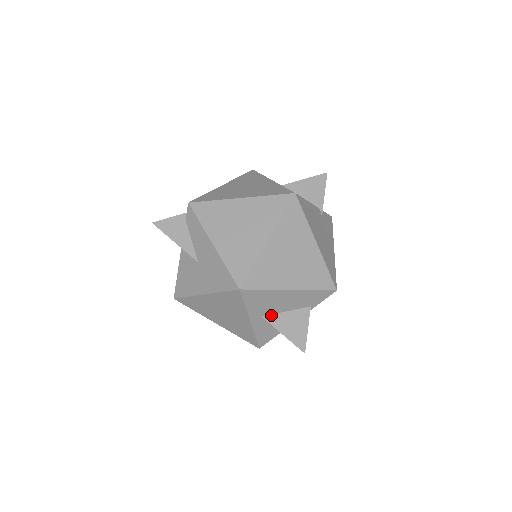
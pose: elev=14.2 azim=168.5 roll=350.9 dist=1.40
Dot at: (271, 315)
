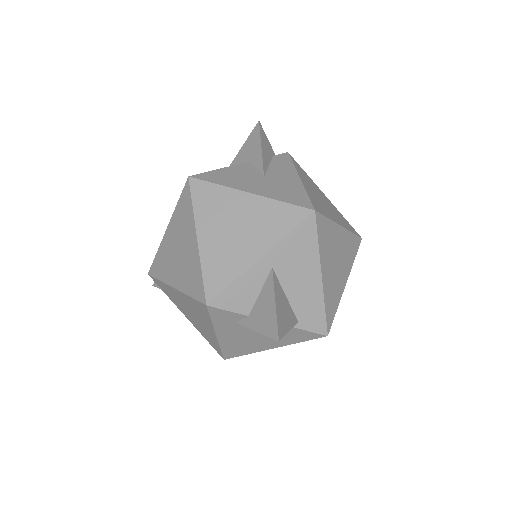
Dot at: (277, 278)
